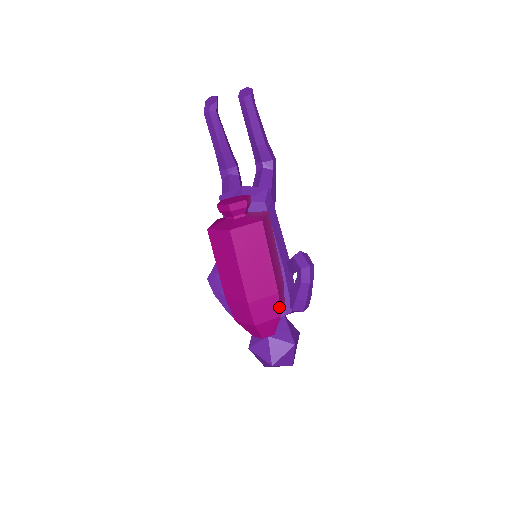
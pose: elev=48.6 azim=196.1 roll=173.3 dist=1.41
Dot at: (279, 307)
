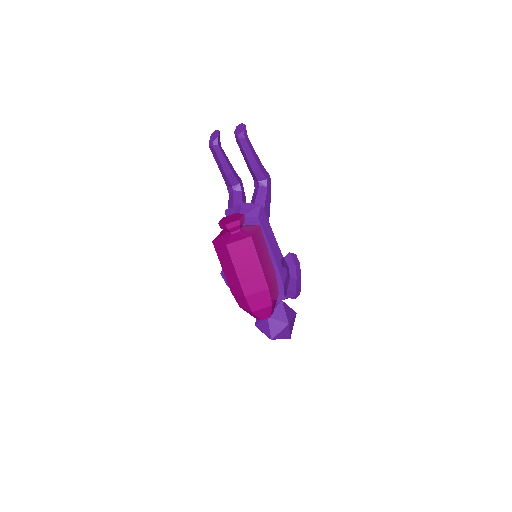
Dot at: (270, 298)
